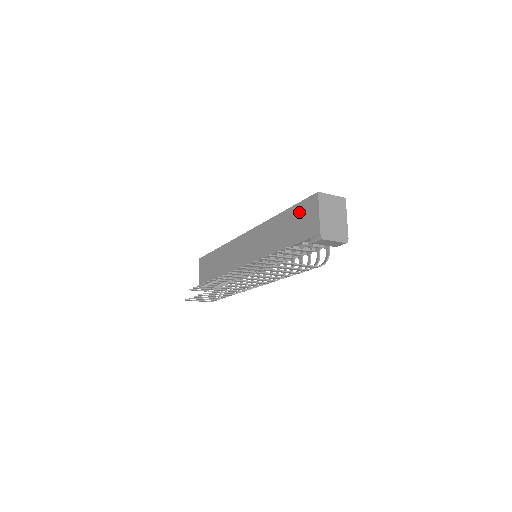
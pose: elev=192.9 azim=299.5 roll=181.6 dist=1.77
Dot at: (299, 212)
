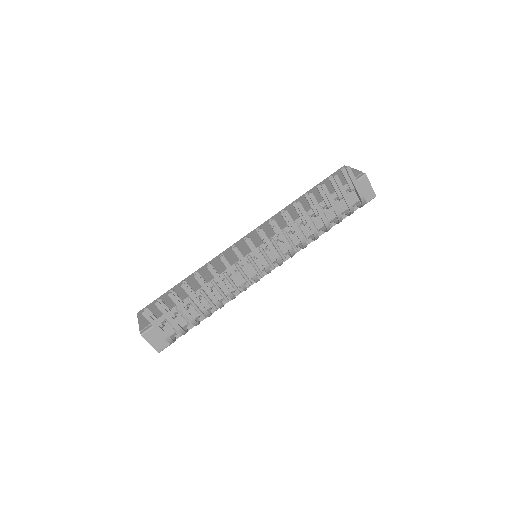
Dot at: (327, 182)
